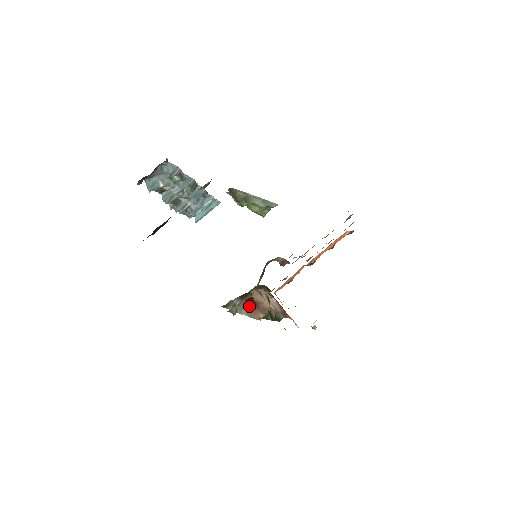
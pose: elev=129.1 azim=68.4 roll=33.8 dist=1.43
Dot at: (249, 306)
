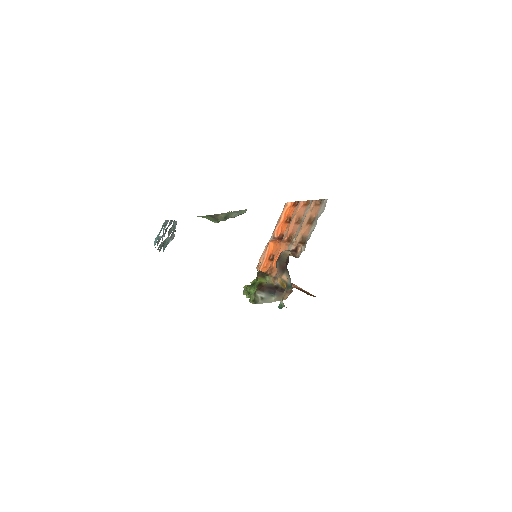
Dot at: (277, 294)
